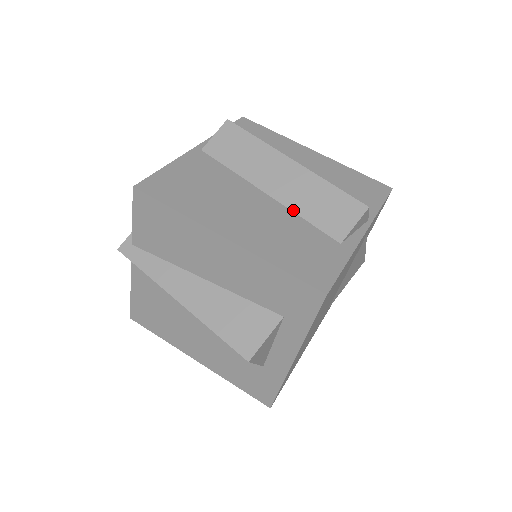
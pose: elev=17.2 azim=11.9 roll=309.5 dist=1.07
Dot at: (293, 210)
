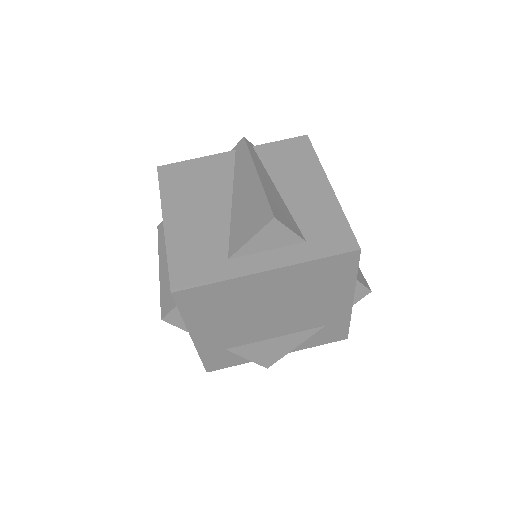
Dot at: occluded
